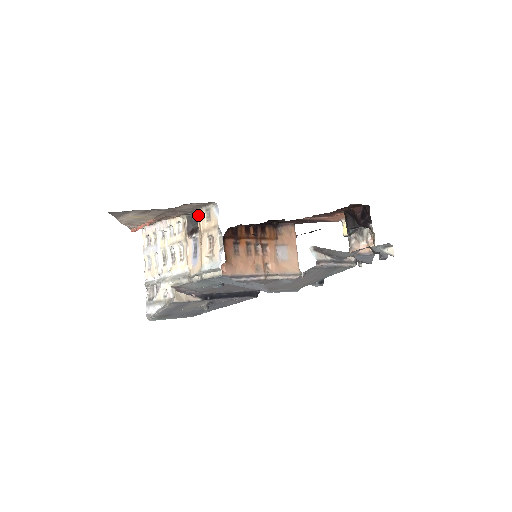
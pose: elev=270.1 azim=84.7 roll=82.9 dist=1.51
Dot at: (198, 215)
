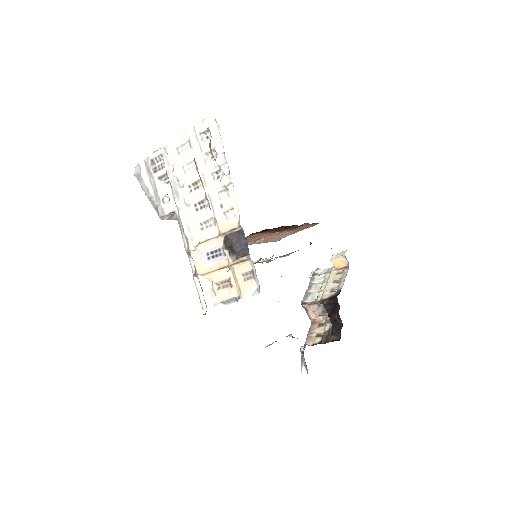
Dot at: (245, 259)
